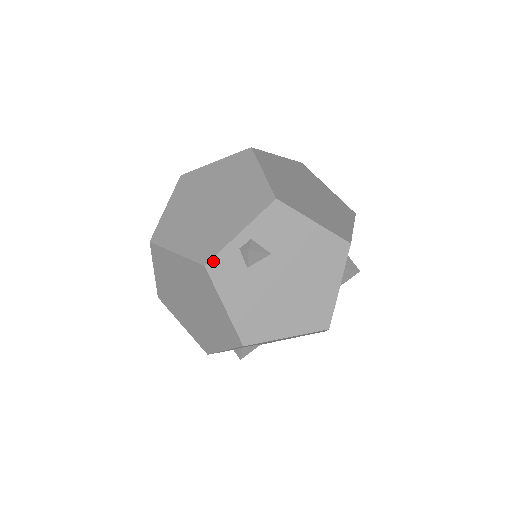
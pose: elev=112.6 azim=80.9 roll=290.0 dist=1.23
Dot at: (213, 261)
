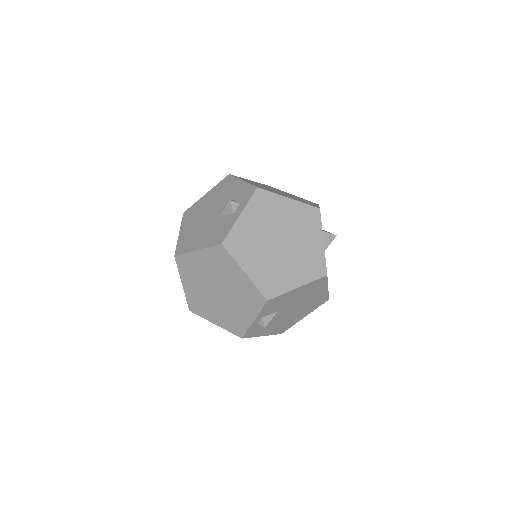
Dot at: (245, 335)
